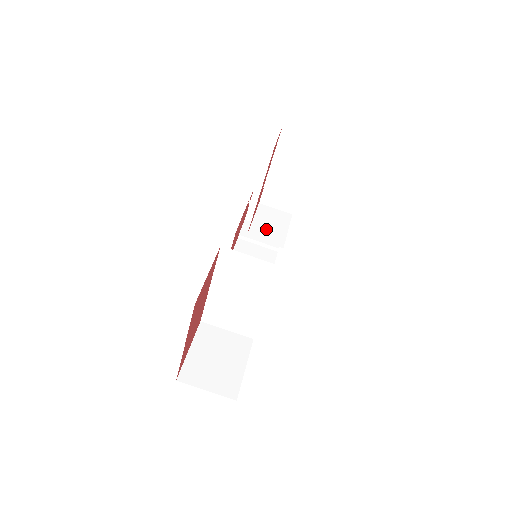
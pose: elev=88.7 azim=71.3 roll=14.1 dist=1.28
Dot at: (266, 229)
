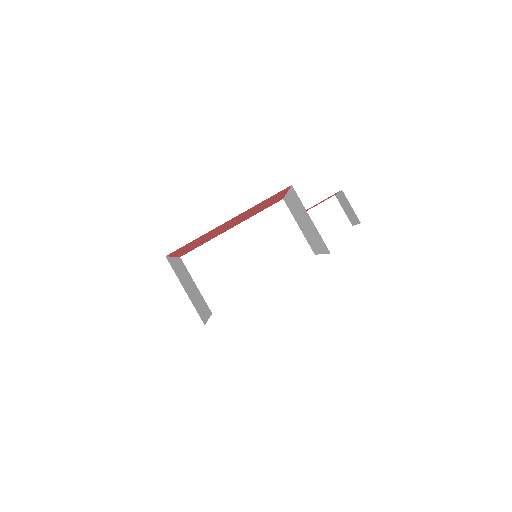
Dot at: occluded
